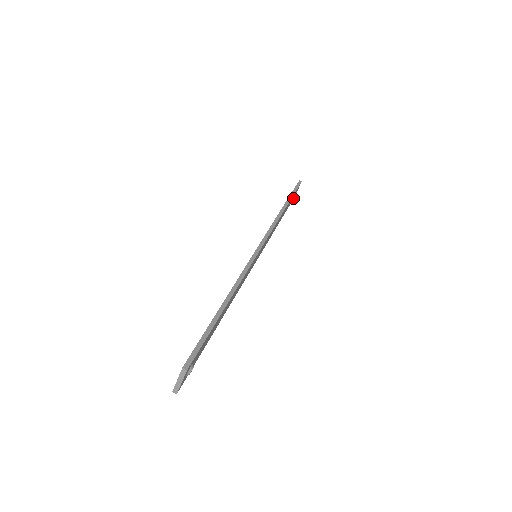
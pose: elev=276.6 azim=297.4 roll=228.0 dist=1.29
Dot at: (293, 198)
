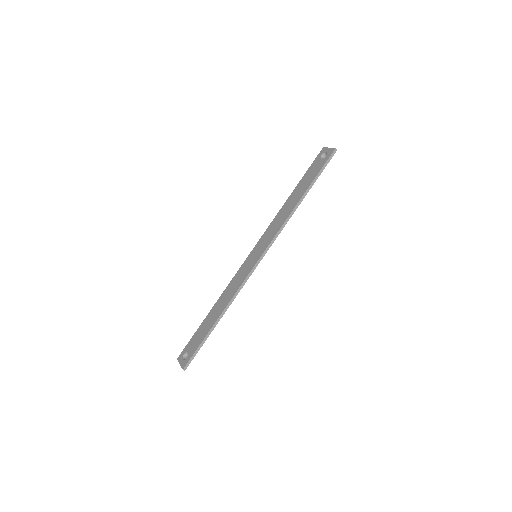
Dot at: occluded
